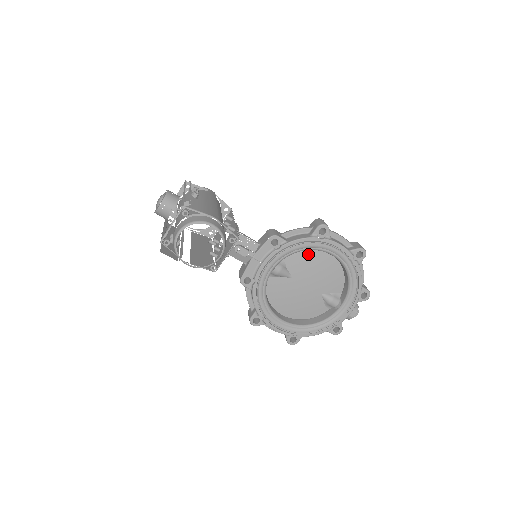
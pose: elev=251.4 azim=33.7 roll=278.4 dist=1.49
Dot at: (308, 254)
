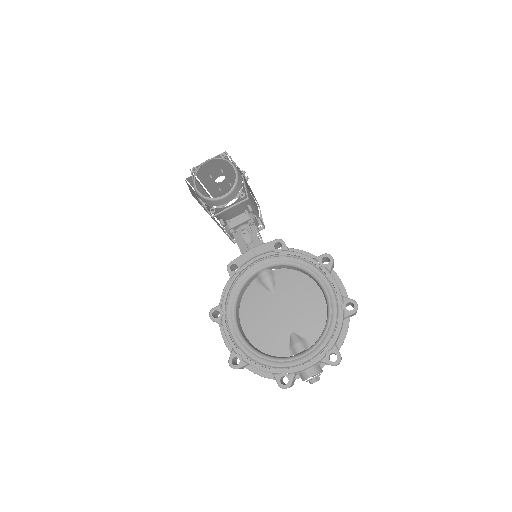
Dot at: (302, 281)
